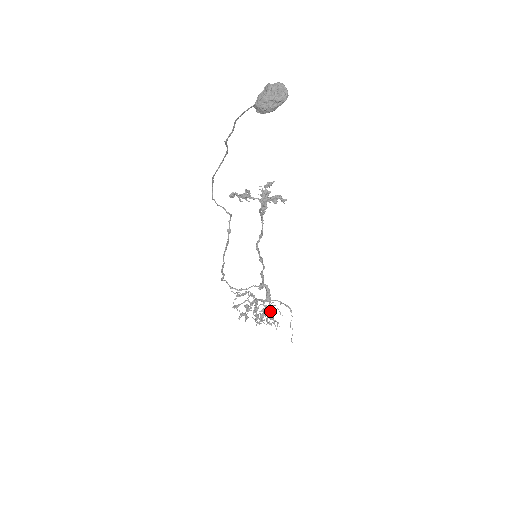
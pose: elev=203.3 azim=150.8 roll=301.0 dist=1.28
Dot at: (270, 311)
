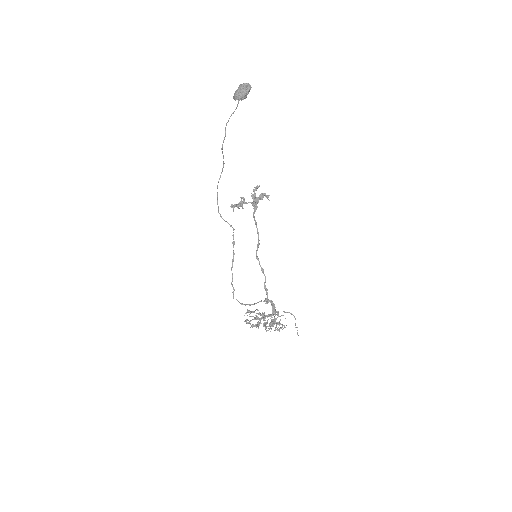
Dot at: occluded
